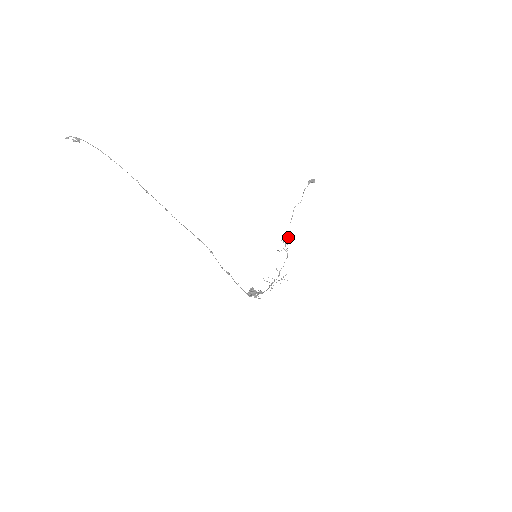
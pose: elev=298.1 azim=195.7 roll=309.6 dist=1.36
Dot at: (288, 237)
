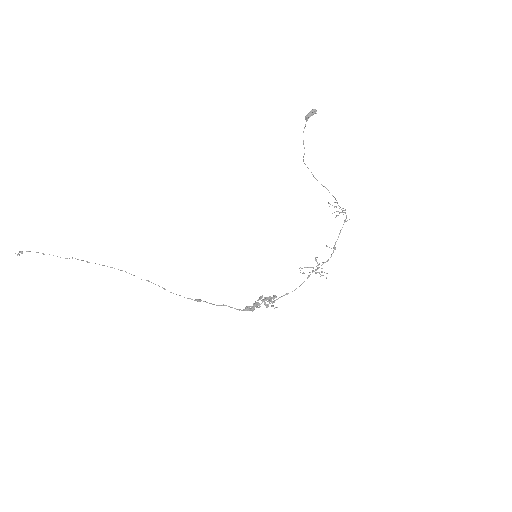
Dot at: (333, 196)
